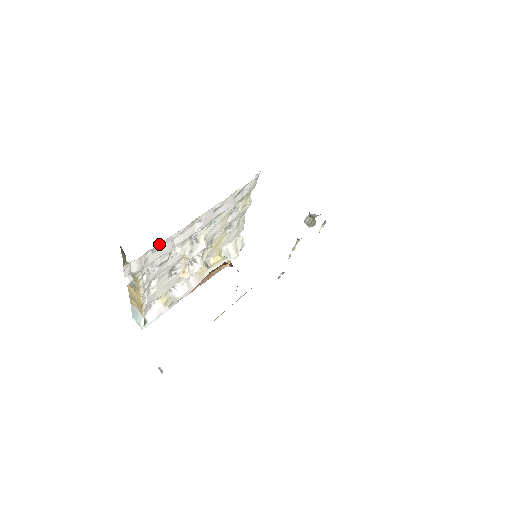
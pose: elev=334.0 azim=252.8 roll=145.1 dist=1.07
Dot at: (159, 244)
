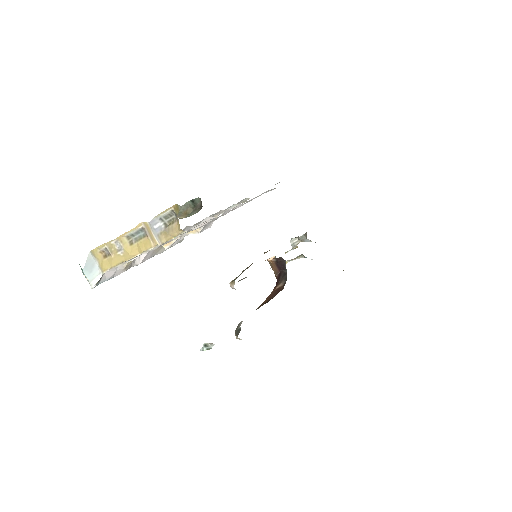
Dot at: occluded
